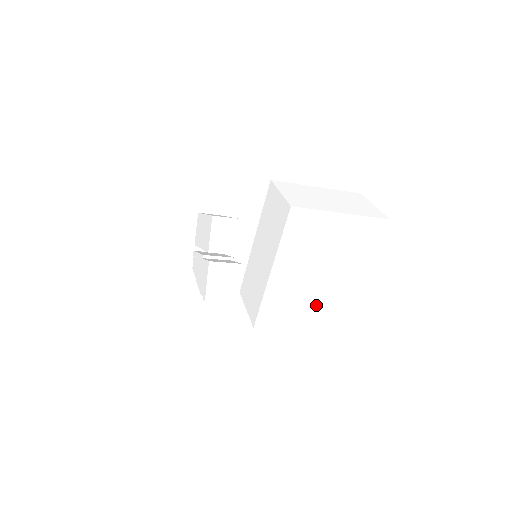
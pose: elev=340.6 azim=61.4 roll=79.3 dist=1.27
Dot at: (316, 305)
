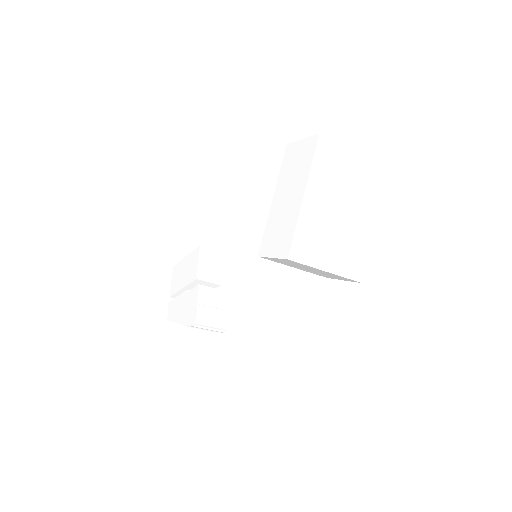
Dot at: (339, 245)
